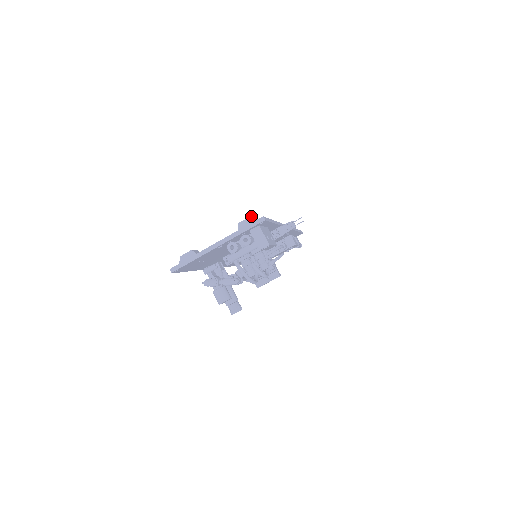
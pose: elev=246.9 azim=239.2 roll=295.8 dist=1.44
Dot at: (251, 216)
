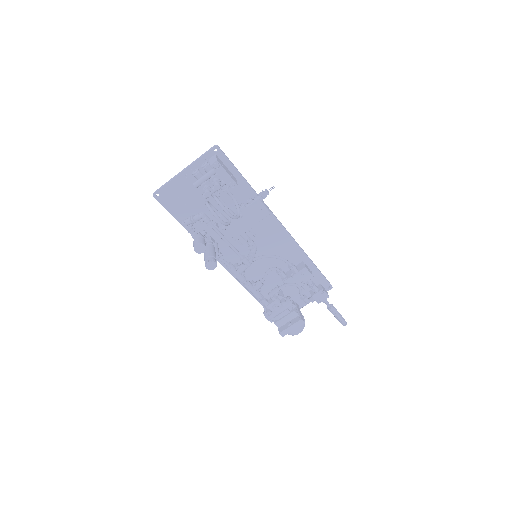
Dot at: occluded
